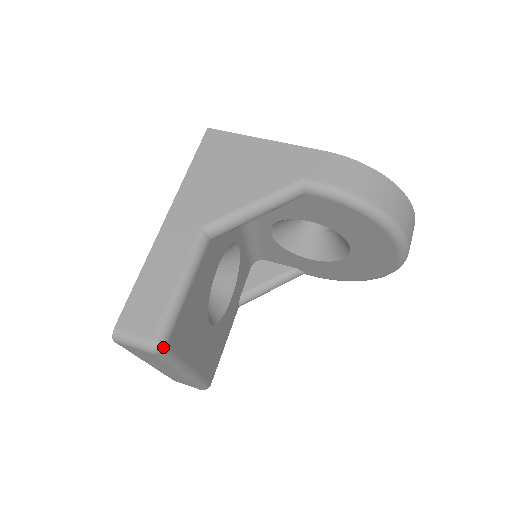
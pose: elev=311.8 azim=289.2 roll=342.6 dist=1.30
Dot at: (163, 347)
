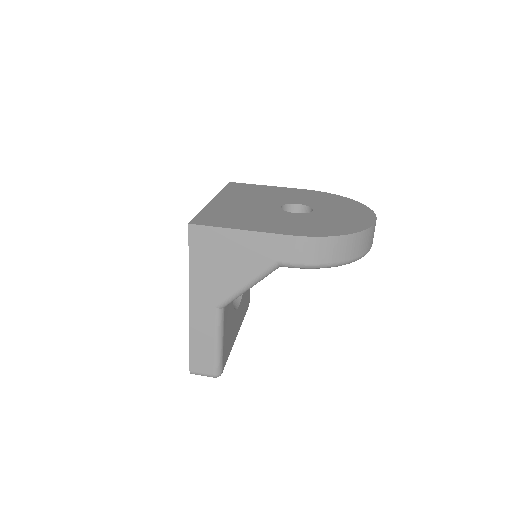
Dot at: occluded
